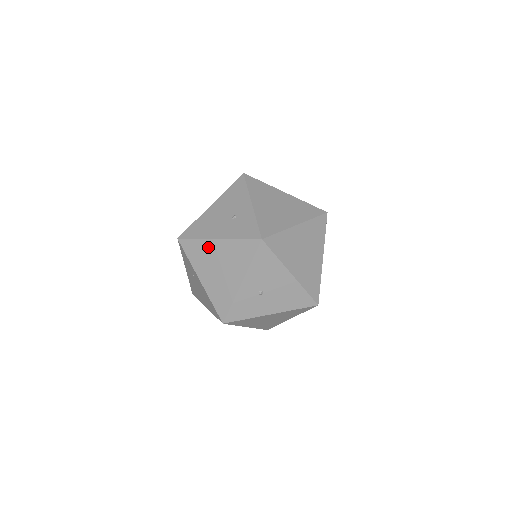
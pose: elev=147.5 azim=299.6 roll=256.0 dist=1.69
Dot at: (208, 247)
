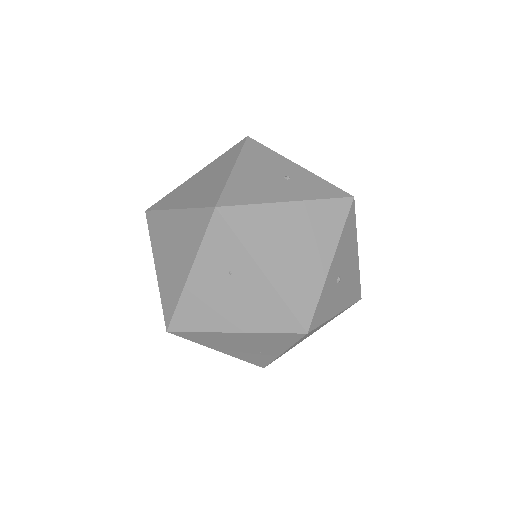
Dot at: (274, 215)
